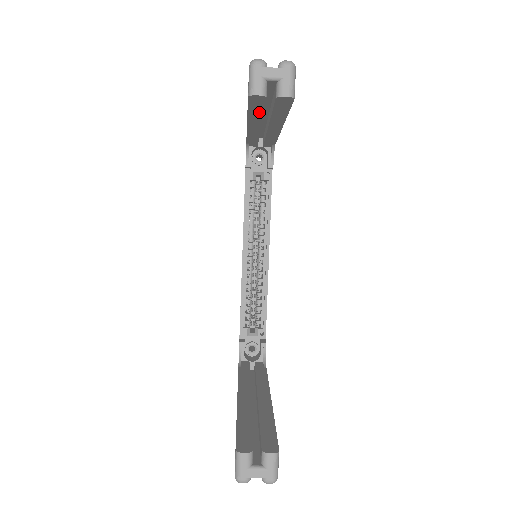
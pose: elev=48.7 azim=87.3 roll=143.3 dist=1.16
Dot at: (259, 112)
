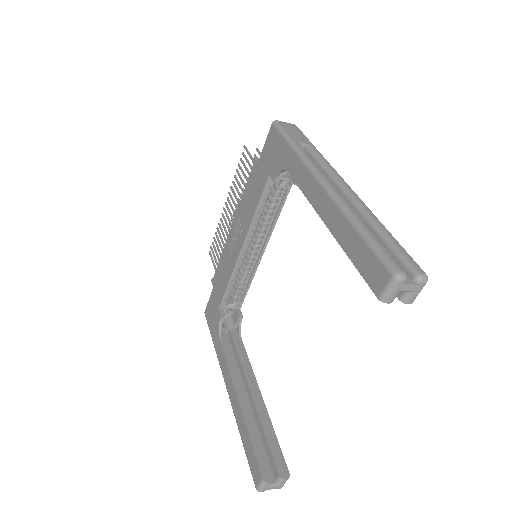
Dot at: occluded
